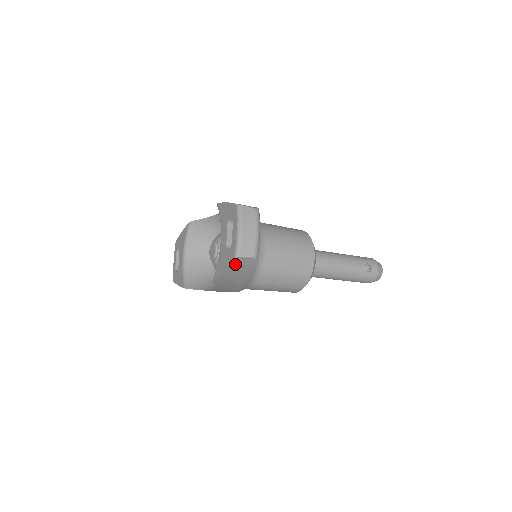
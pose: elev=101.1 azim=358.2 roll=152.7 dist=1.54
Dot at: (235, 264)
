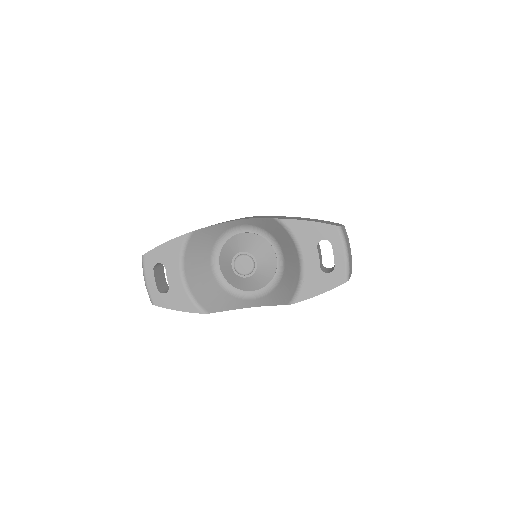
Dot at: (336, 286)
